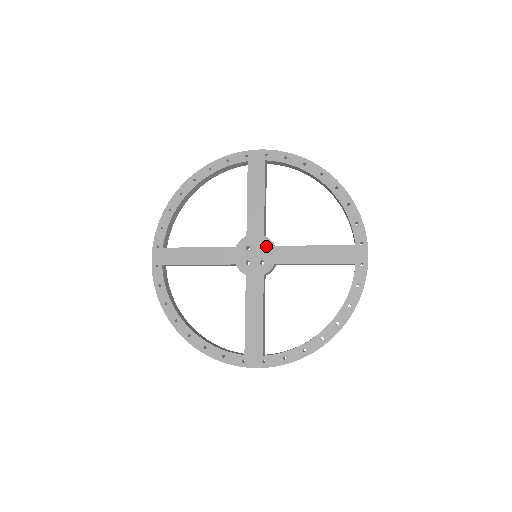
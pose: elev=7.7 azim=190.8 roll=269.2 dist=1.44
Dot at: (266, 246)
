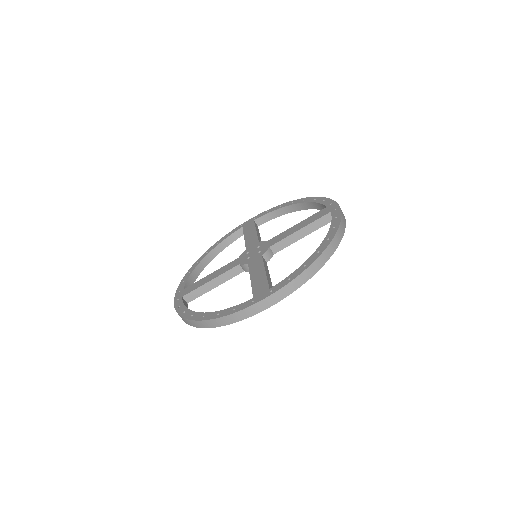
Dot at: (261, 244)
